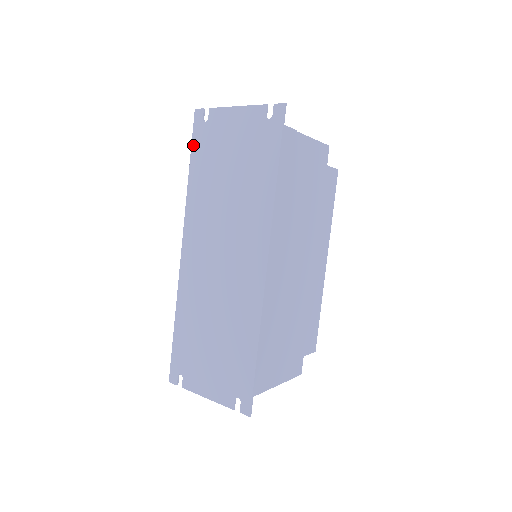
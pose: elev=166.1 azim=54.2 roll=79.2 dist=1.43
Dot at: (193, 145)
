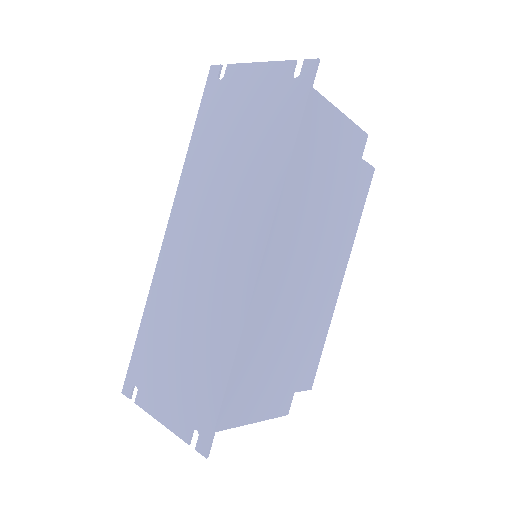
Dot at: (201, 107)
